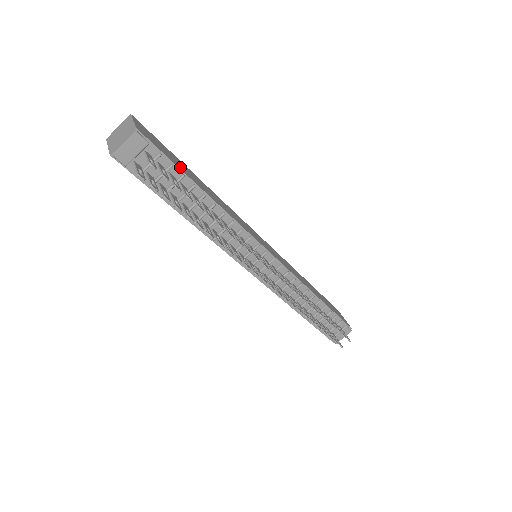
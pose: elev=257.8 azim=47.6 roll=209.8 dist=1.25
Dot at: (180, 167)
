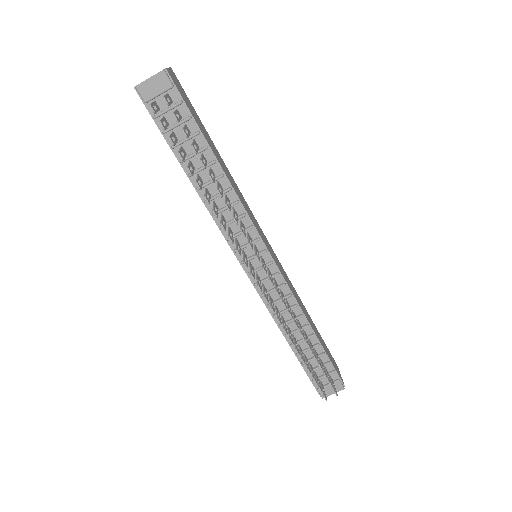
Dot at: (199, 126)
